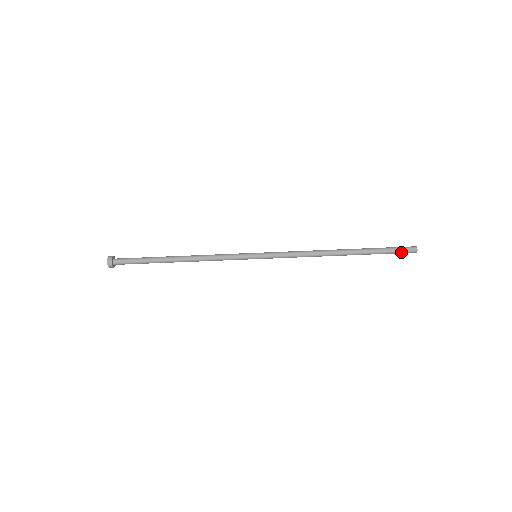
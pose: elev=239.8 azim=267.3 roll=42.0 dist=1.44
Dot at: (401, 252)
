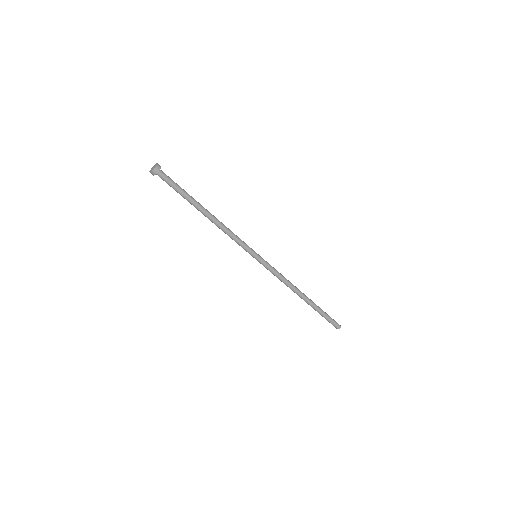
Dot at: (333, 322)
